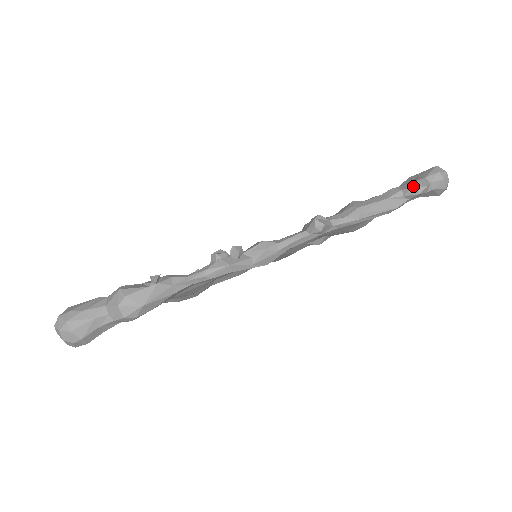
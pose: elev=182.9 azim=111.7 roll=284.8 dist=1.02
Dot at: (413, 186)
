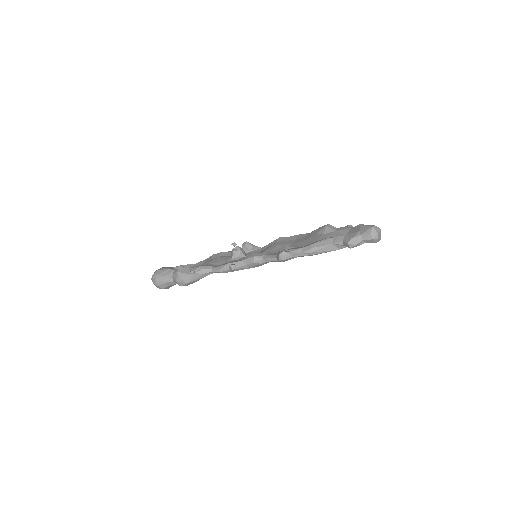
Dot at: (347, 243)
